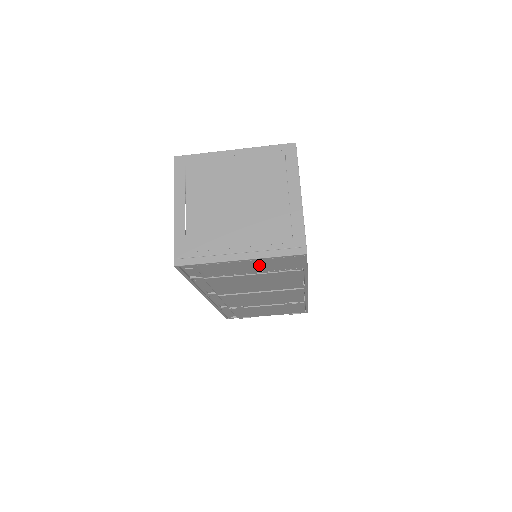
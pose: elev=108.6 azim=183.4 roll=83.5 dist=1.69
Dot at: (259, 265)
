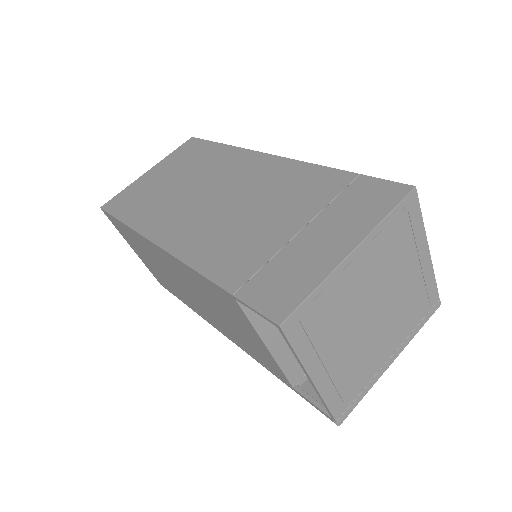
Dot at: occluded
